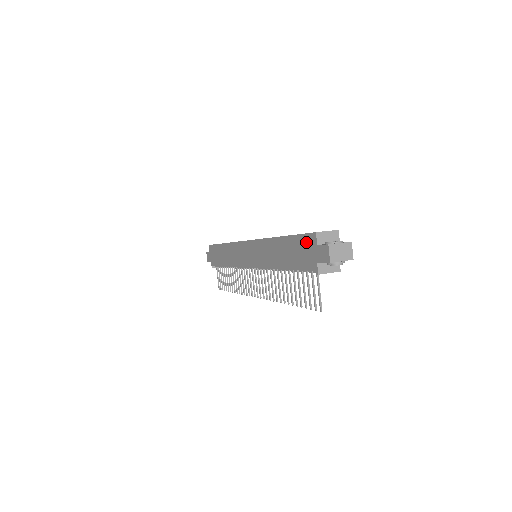
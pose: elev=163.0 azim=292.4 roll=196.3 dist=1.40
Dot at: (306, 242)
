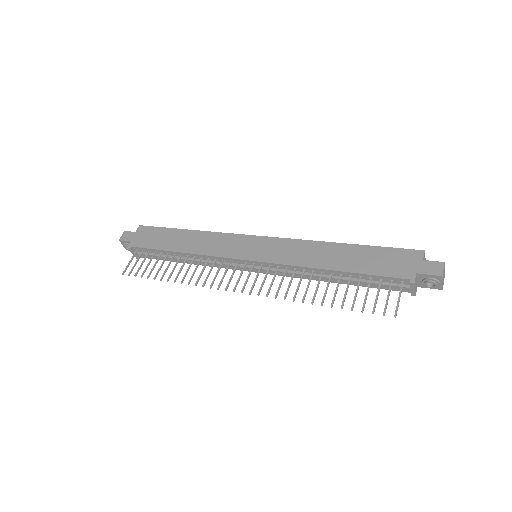
Dot at: (402, 255)
